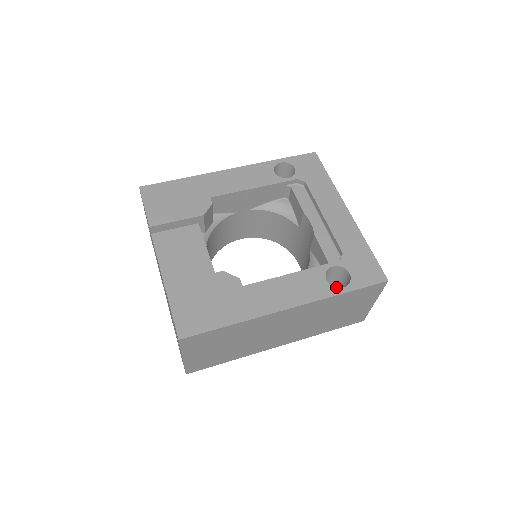
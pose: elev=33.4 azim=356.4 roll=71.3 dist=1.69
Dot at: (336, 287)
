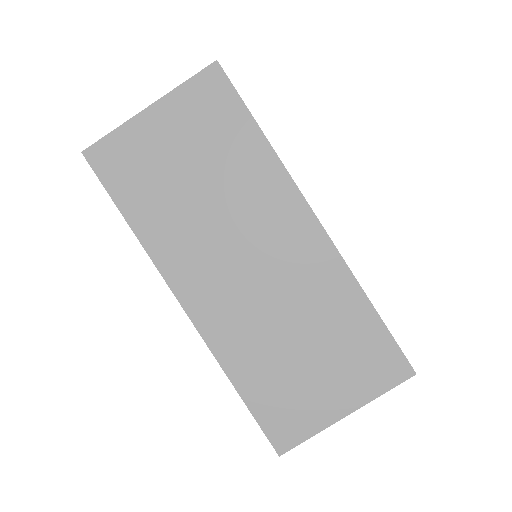
Dot at: occluded
